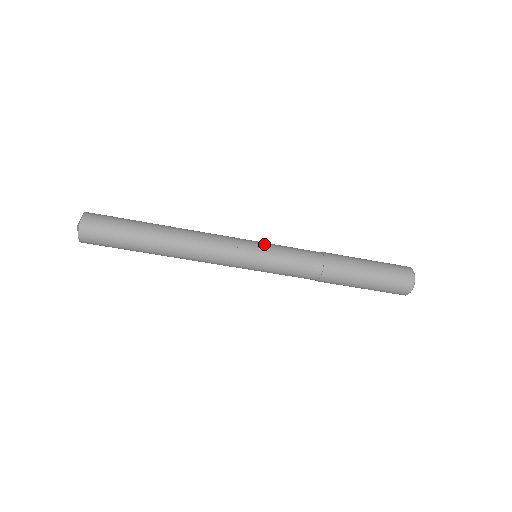
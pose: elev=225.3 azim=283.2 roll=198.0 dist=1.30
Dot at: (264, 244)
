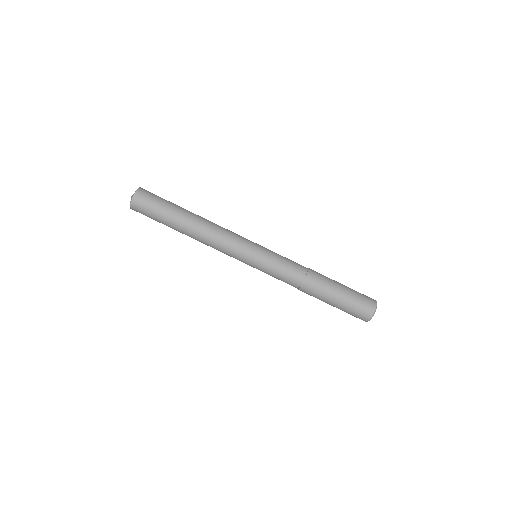
Dot at: (264, 249)
